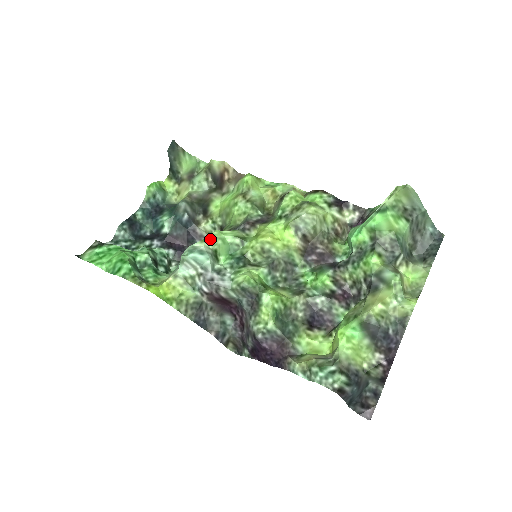
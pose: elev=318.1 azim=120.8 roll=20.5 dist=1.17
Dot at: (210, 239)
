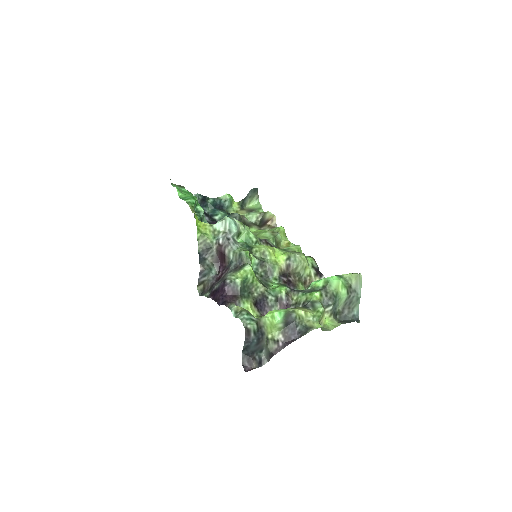
Dot at: (243, 225)
